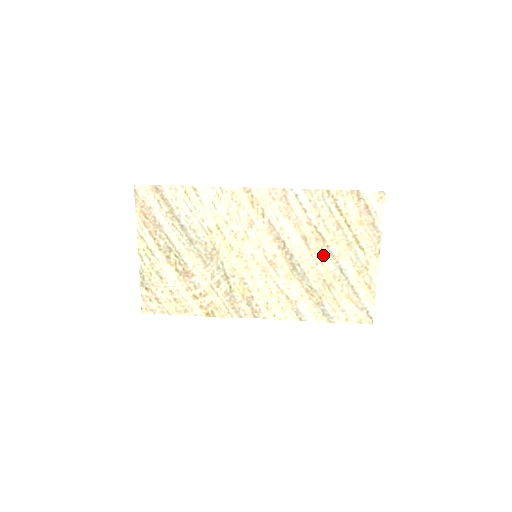
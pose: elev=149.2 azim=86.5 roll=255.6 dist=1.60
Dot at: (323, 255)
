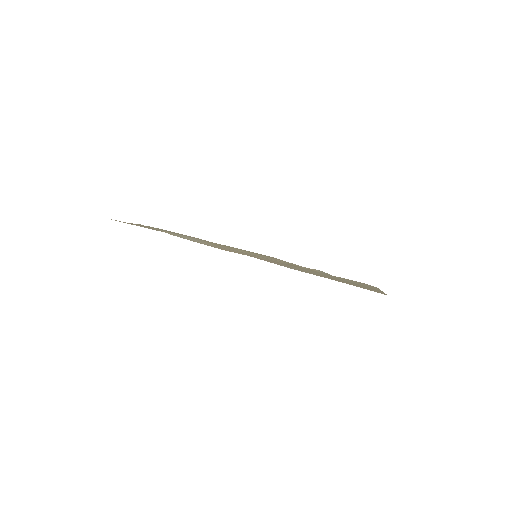
Dot at: occluded
